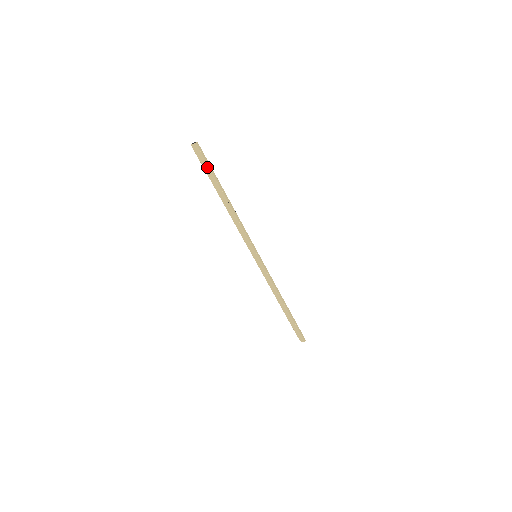
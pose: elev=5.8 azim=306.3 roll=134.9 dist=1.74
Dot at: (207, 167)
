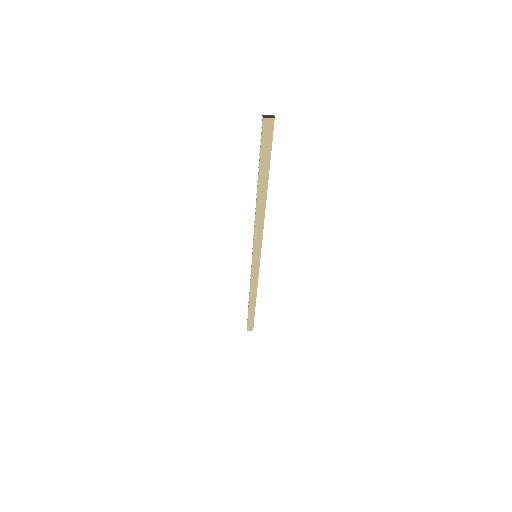
Dot at: (267, 152)
